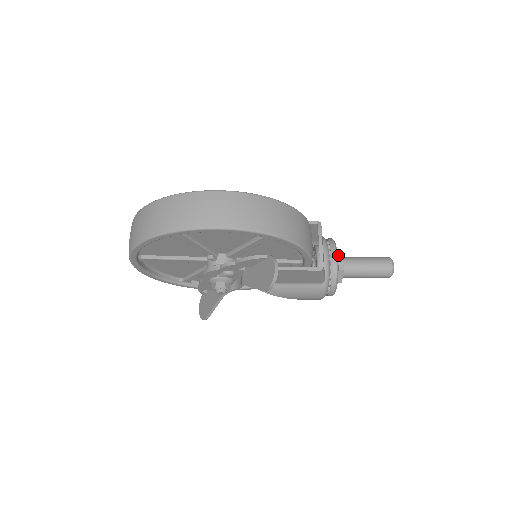
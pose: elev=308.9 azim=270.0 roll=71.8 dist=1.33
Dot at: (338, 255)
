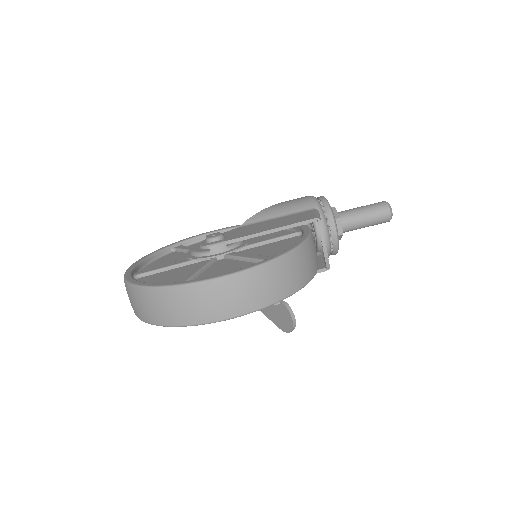
Dot at: (336, 220)
